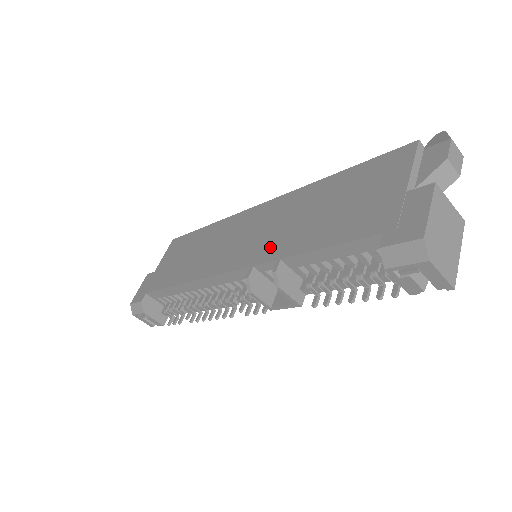
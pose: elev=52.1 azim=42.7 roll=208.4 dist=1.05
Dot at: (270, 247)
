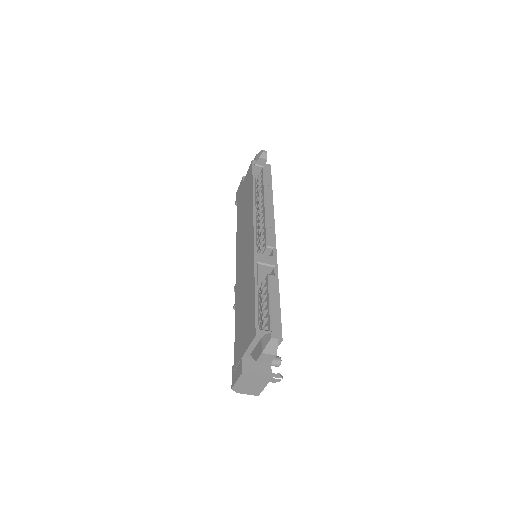
Dot at: (239, 286)
